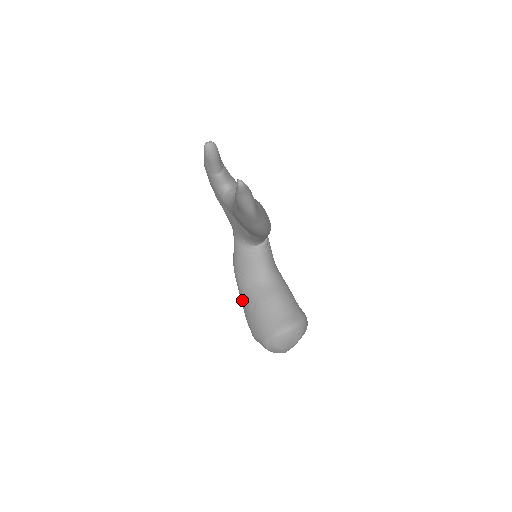
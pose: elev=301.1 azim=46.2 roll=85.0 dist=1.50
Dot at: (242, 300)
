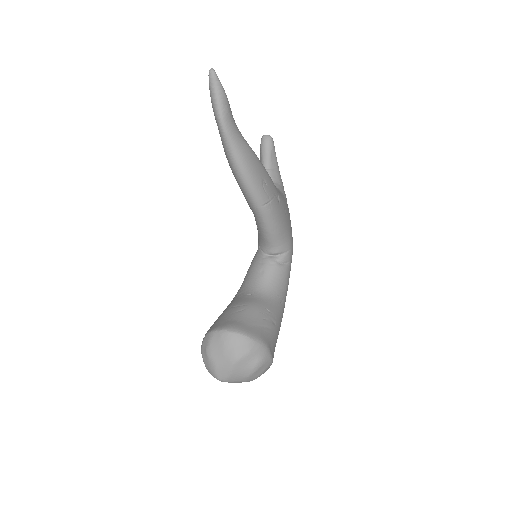
Dot at: occluded
